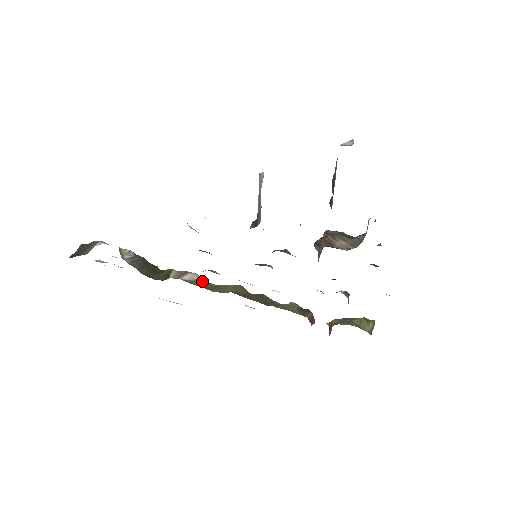
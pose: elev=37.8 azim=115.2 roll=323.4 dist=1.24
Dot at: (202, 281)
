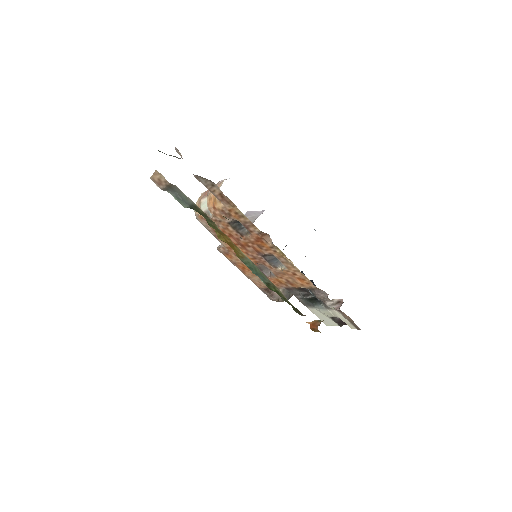
Dot at: occluded
